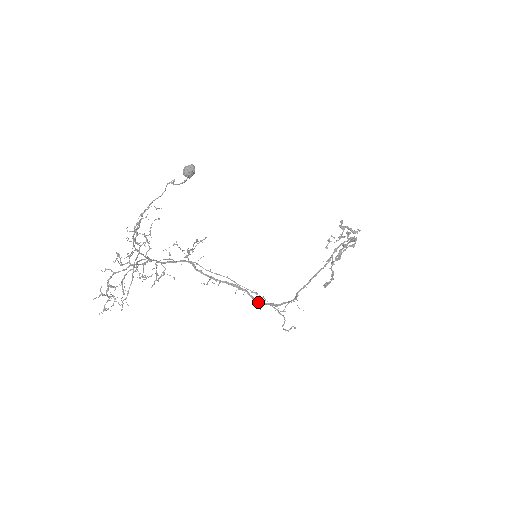
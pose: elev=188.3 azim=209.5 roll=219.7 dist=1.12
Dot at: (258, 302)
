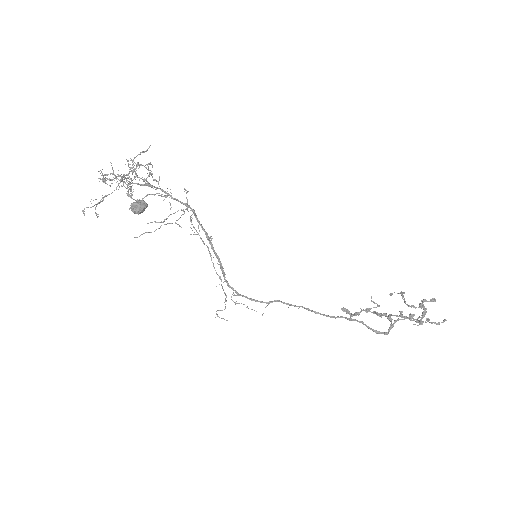
Dot at: (224, 279)
